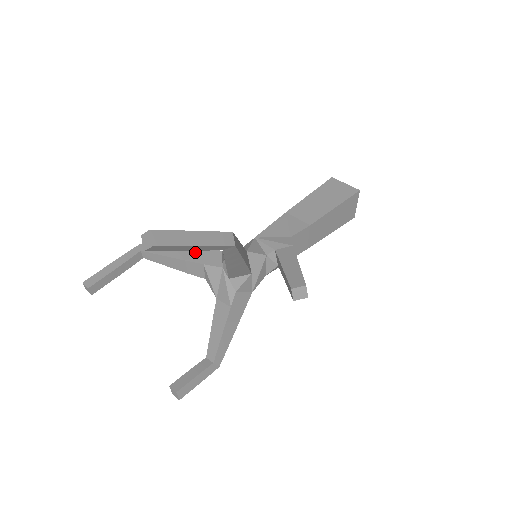
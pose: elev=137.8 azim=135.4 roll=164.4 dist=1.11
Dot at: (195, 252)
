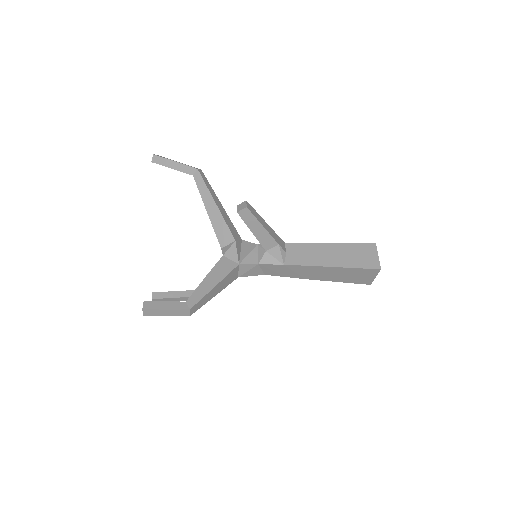
Dot at: occluded
